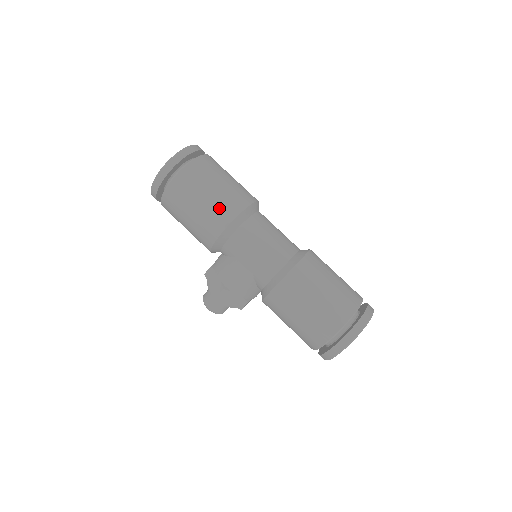
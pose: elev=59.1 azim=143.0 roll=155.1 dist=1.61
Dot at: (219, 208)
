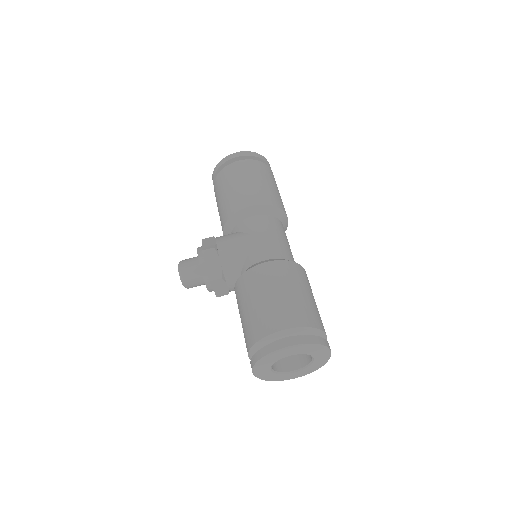
Dot at: (263, 192)
